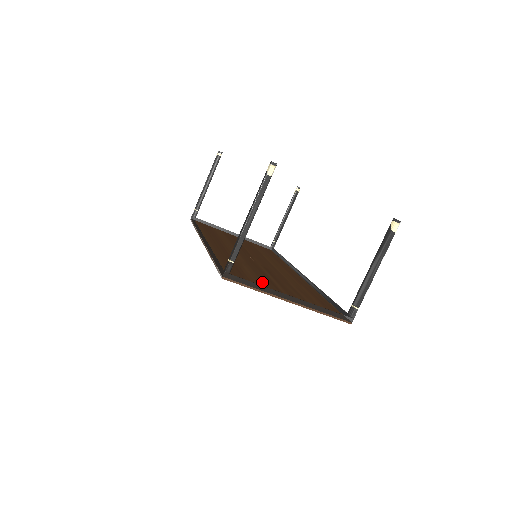
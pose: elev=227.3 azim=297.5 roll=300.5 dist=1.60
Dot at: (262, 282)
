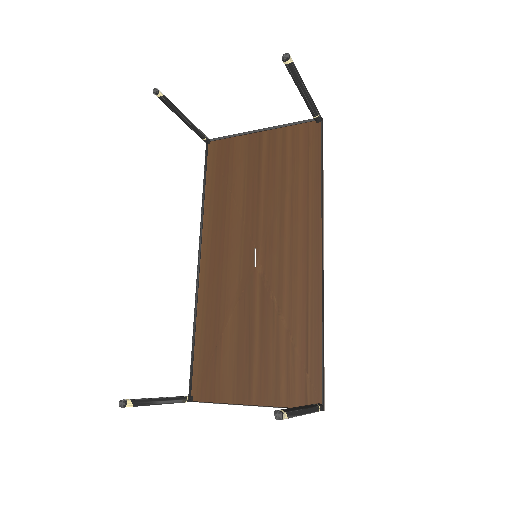
Dot at: (235, 368)
